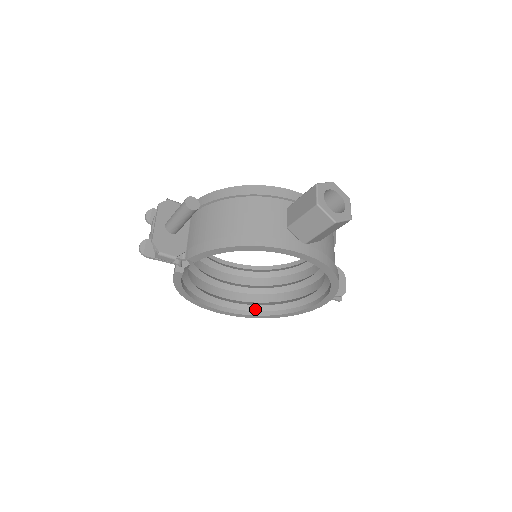
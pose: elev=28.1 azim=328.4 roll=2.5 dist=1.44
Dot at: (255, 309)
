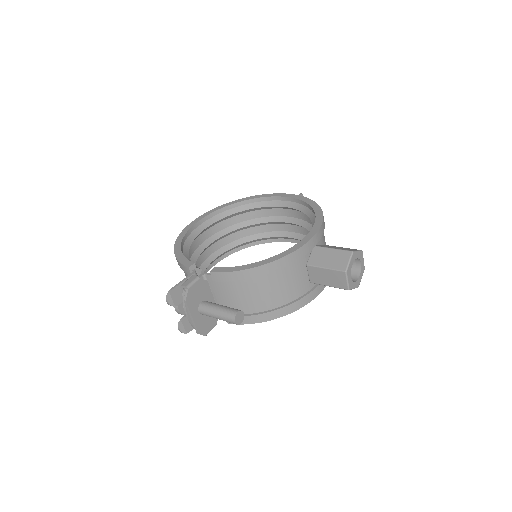
Dot at: (236, 247)
